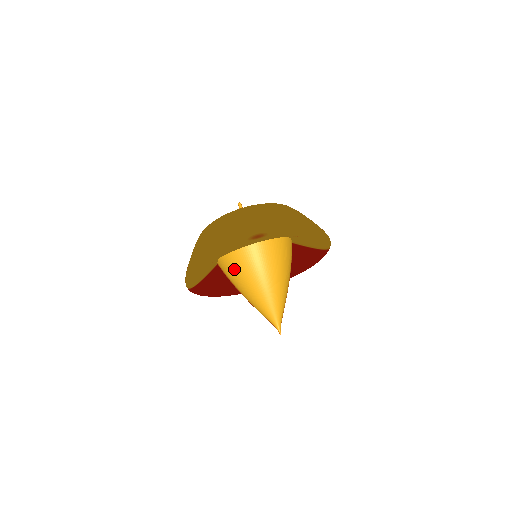
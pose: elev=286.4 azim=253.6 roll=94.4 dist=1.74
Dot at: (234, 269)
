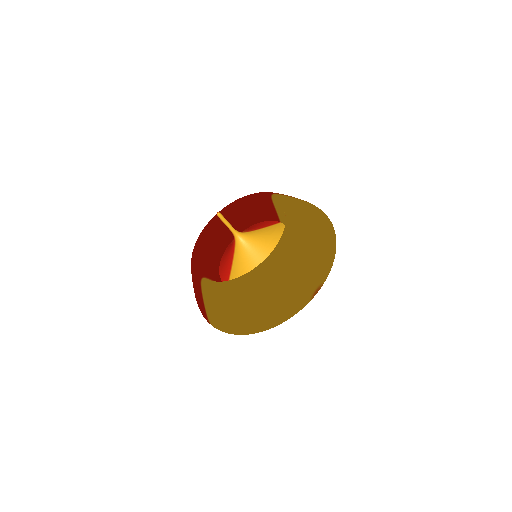
Dot at: occluded
